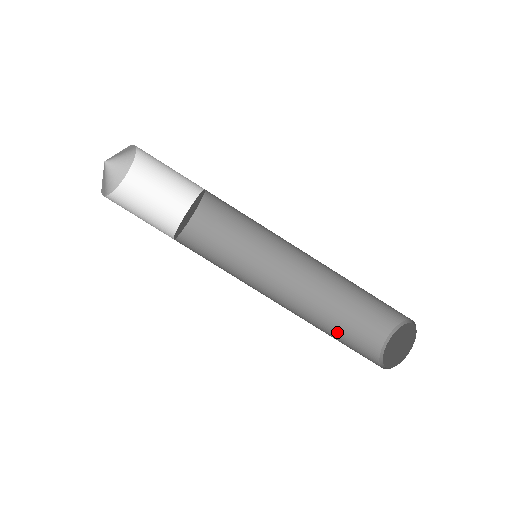
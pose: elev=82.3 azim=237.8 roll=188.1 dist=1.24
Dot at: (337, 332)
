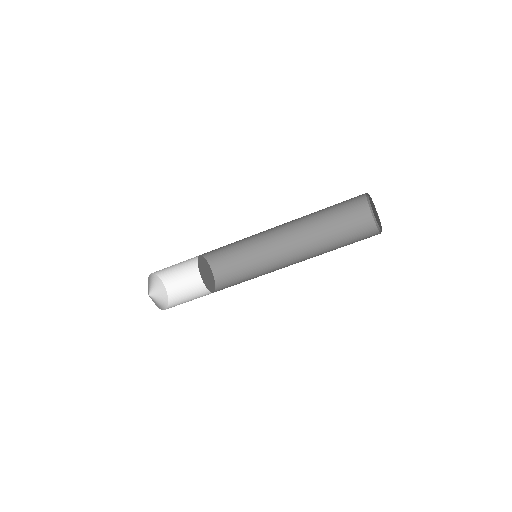
Dot at: (336, 232)
